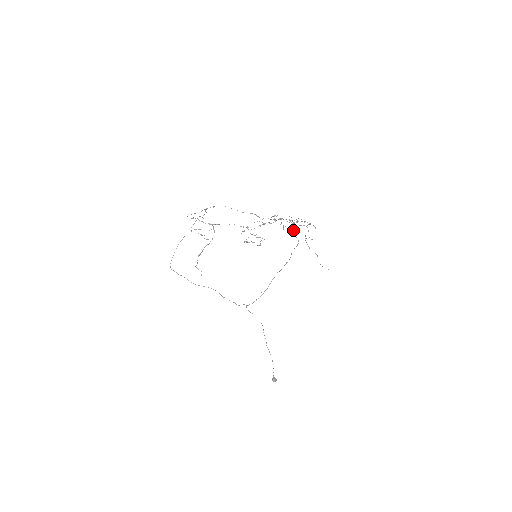
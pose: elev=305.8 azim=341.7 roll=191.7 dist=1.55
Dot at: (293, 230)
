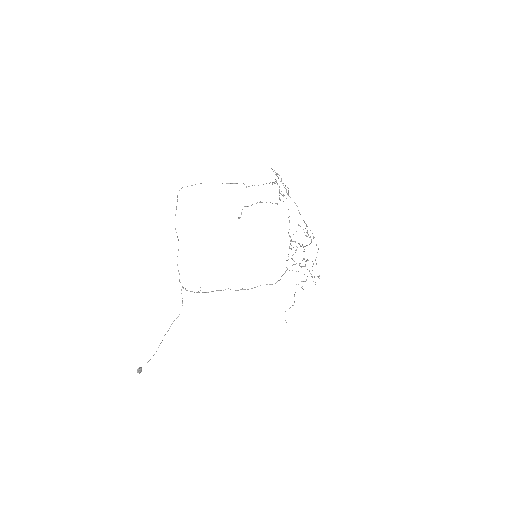
Dot at: occluded
